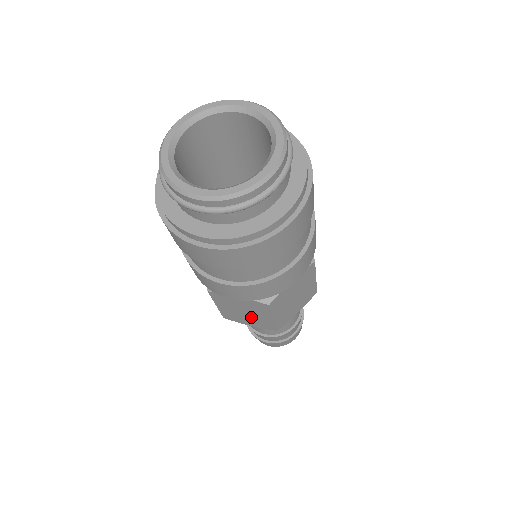
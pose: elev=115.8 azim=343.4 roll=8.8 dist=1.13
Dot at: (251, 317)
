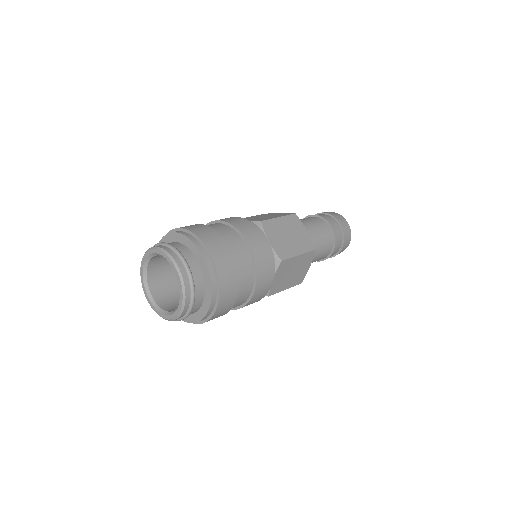
Dot at: occluded
